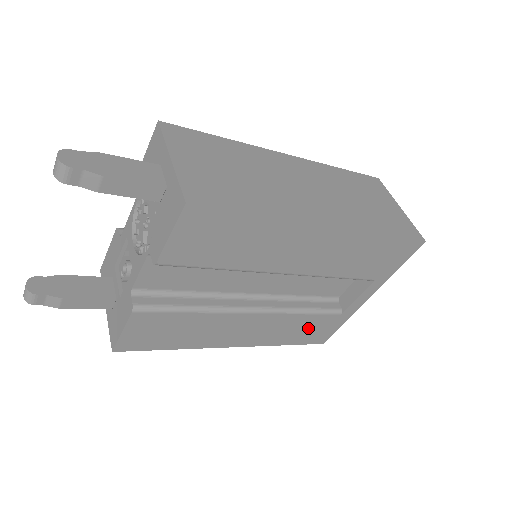
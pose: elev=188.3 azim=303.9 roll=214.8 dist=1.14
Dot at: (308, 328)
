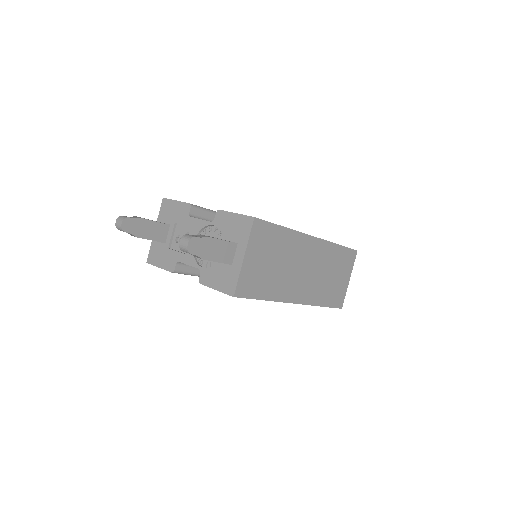
Dot at: occluded
